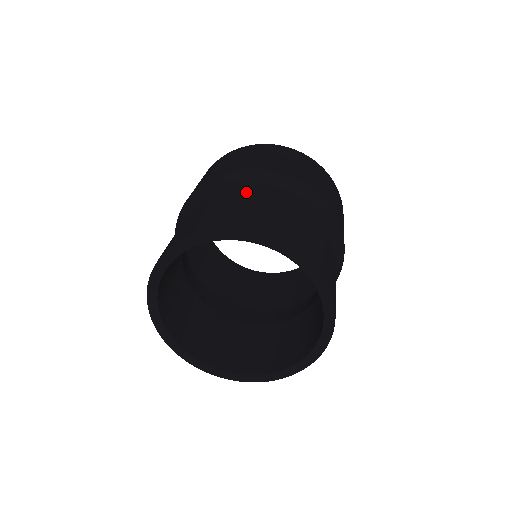
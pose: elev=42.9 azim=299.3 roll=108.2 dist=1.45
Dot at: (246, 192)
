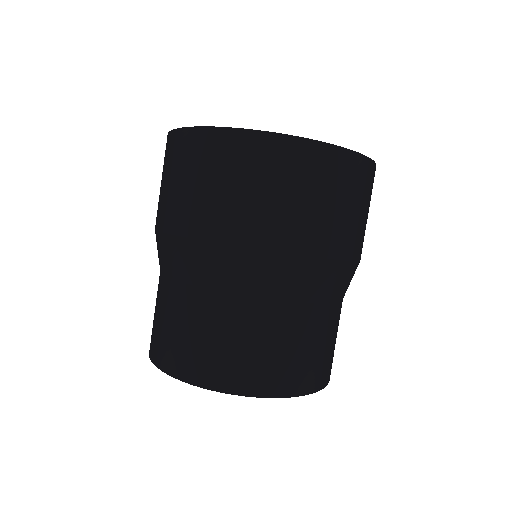
Dot at: (168, 279)
